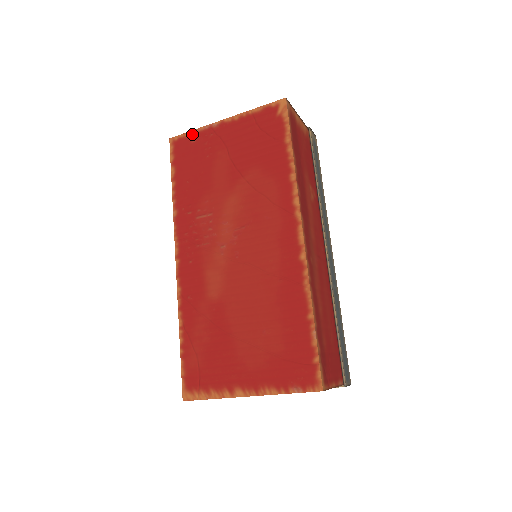
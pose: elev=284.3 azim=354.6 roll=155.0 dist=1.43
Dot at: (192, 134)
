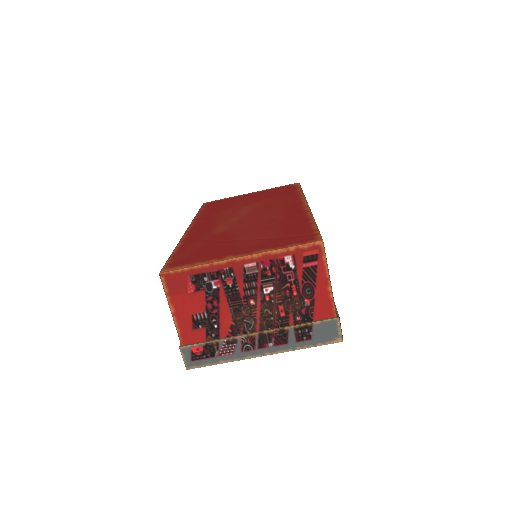
Dot at: (223, 199)
